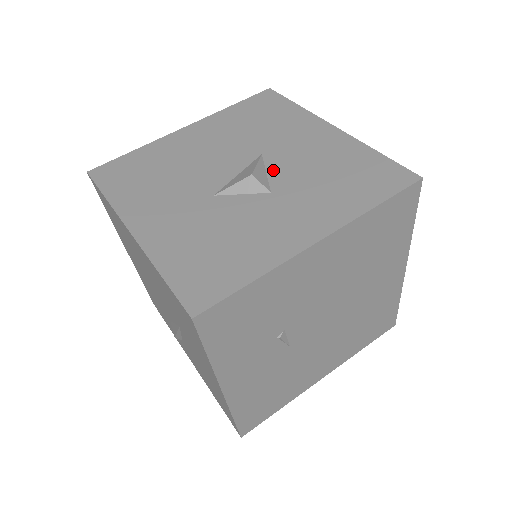
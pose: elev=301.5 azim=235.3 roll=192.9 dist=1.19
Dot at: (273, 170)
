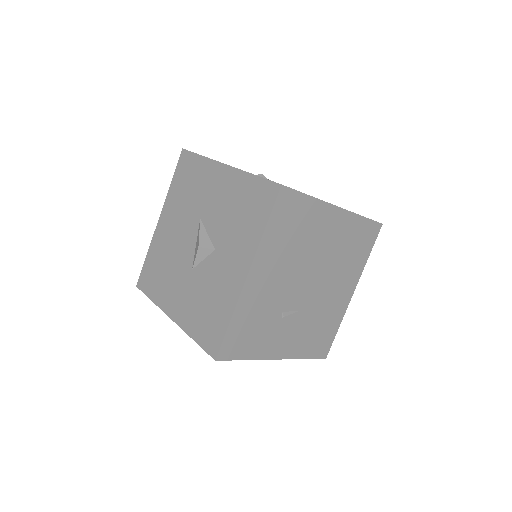
Dot at: (210, 229)
